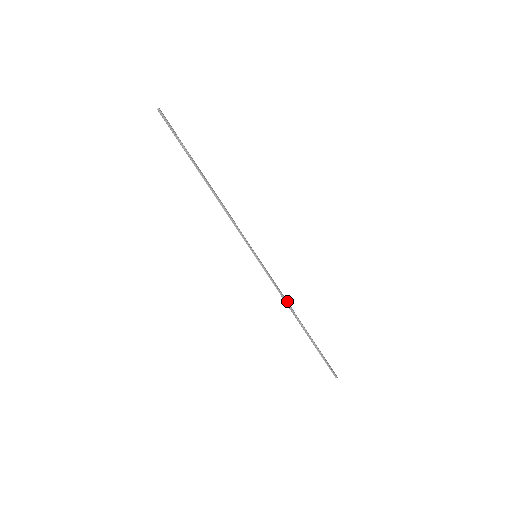
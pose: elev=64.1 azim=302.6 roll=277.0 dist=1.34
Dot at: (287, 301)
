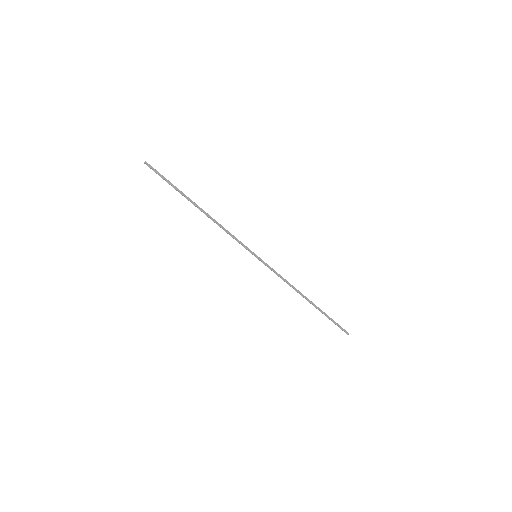
Dot at: (291, 285)
